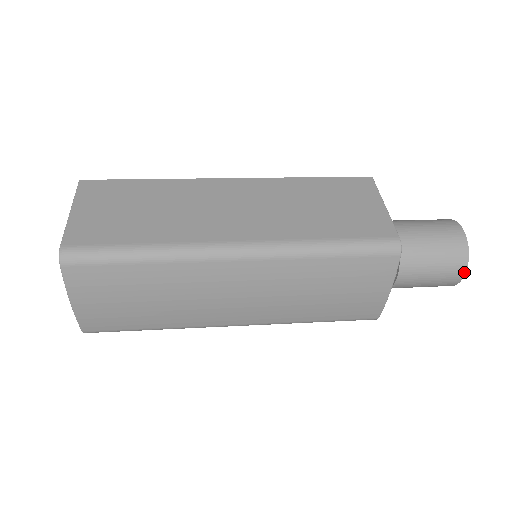
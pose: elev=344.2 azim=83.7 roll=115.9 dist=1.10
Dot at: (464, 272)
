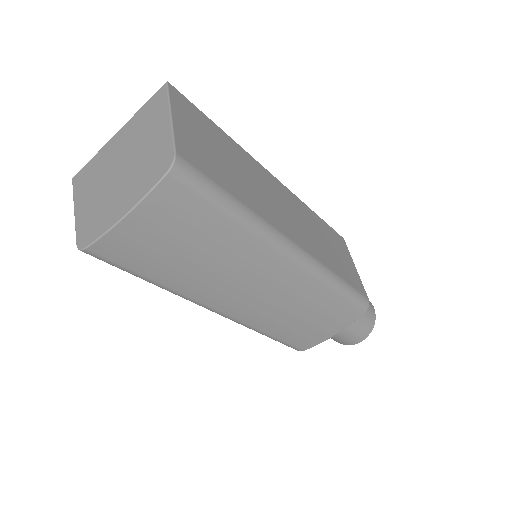
Dot at: (364, 339)
